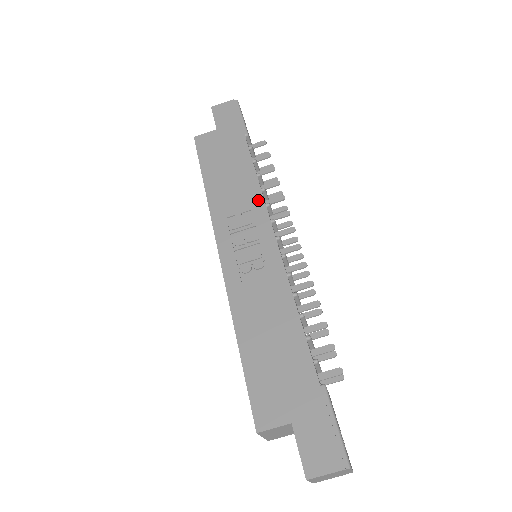
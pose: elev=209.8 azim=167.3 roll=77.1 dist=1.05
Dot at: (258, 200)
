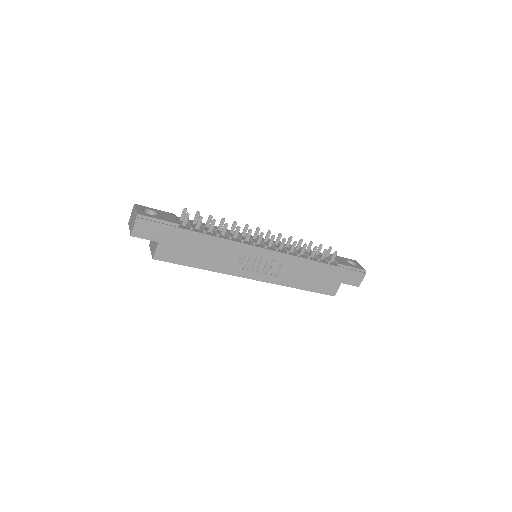
Dot at: (238, 246)
